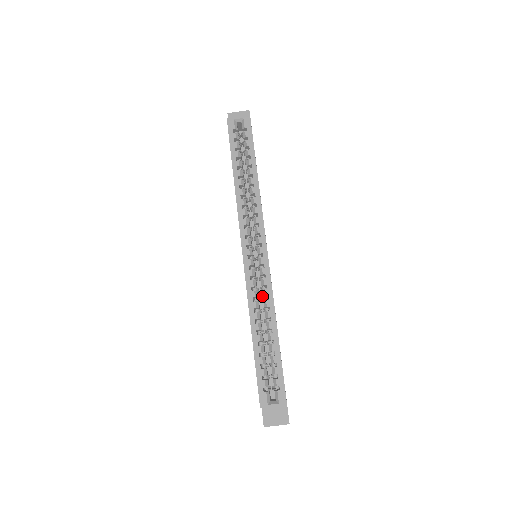
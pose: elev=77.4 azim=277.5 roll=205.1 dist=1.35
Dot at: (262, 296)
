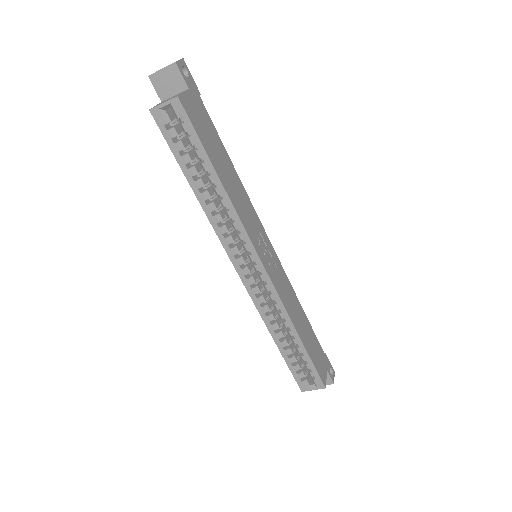
Dot at: occluded
